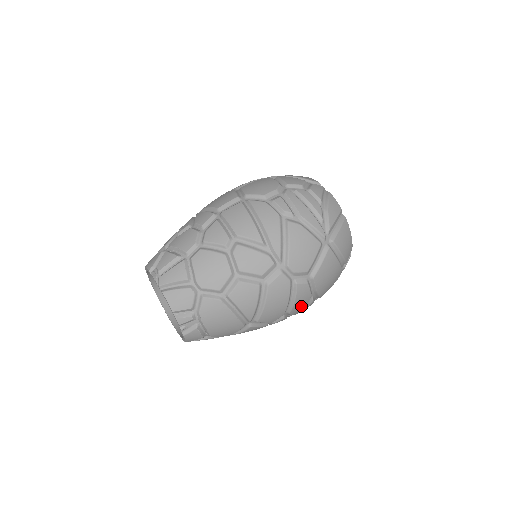
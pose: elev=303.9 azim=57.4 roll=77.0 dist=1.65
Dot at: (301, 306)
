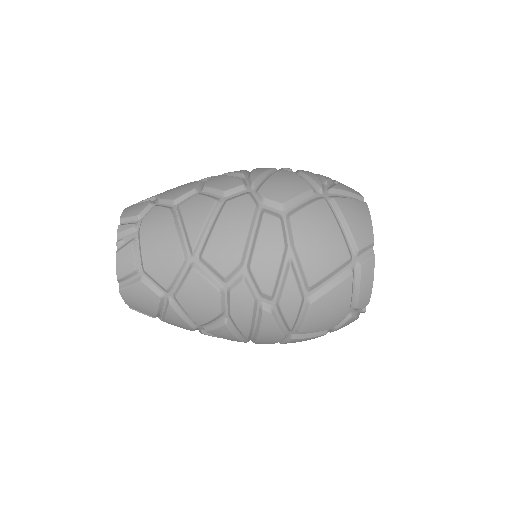
Dot at: (269, 262)
